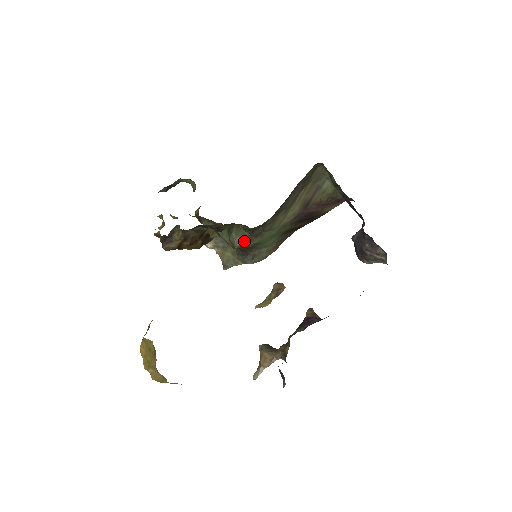
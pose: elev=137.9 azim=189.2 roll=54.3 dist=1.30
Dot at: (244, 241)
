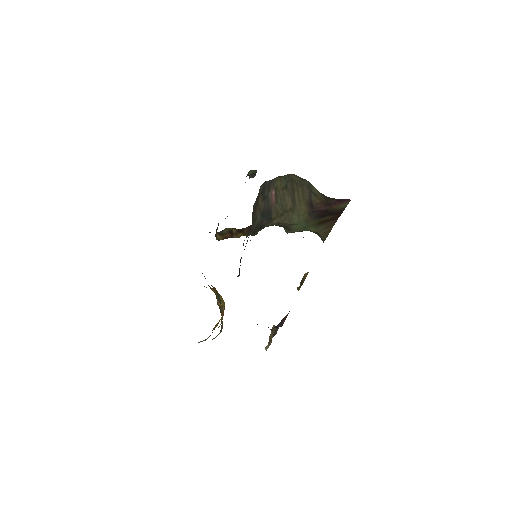
Dot at: (286, 229)
